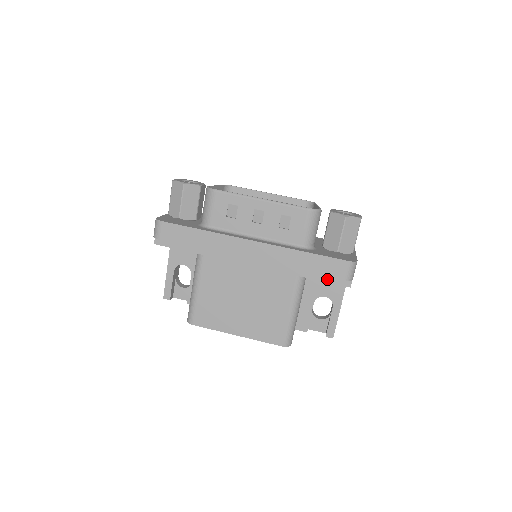
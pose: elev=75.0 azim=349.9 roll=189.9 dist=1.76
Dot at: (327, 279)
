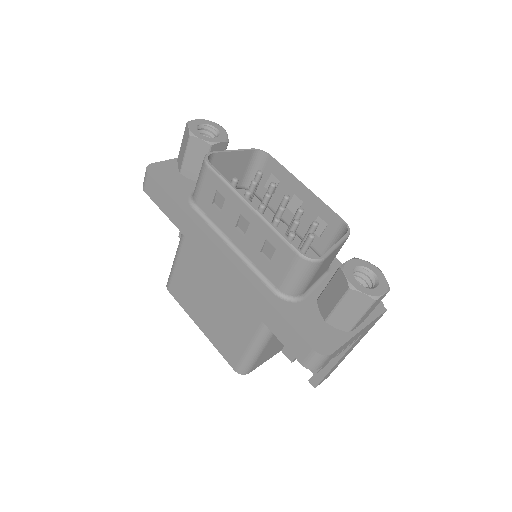
Dot at: occluded
